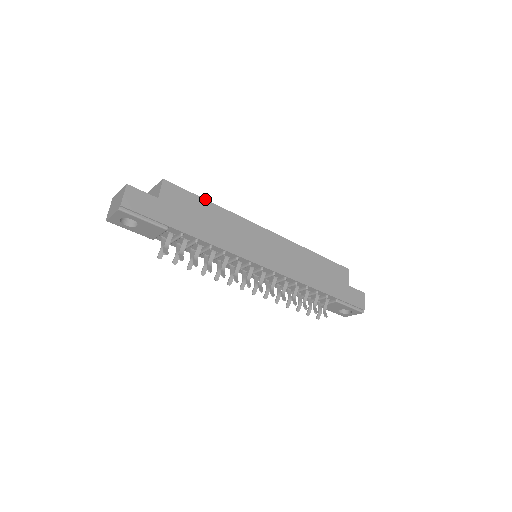
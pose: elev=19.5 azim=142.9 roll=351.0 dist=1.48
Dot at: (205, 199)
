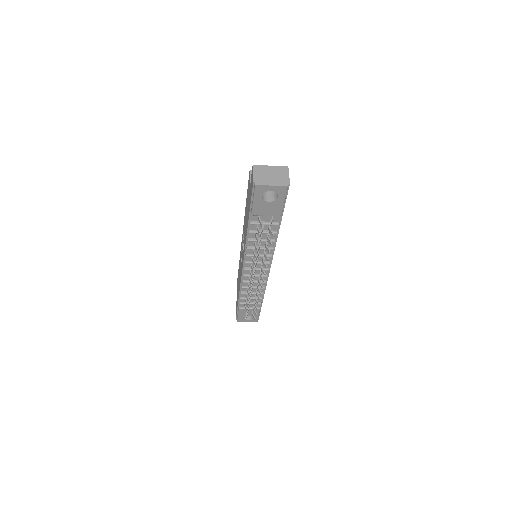
Dot at: occluded
